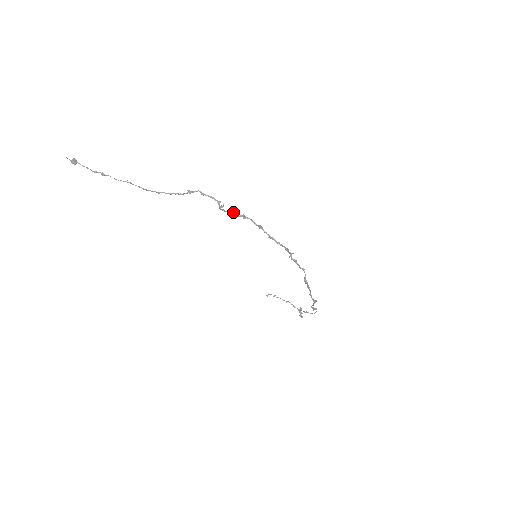
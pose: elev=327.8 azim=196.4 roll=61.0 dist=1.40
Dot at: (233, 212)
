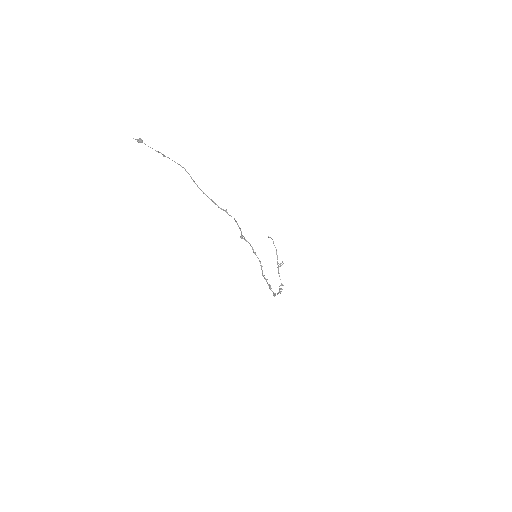
Dot at: (250, 244)
